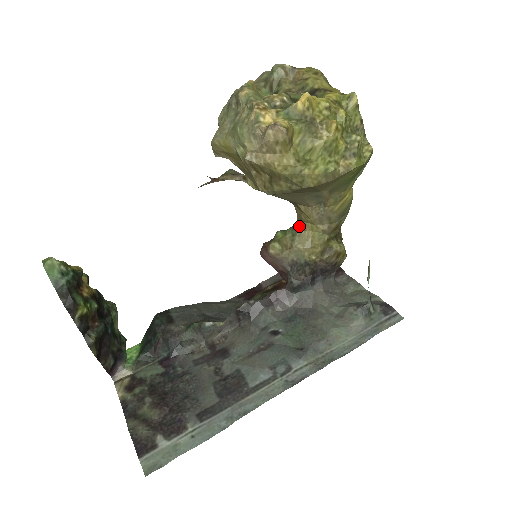
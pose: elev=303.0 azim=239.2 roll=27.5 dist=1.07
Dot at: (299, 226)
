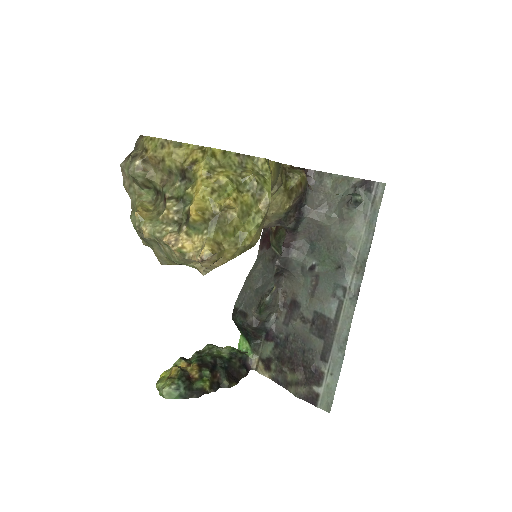
Dot at: occluded
